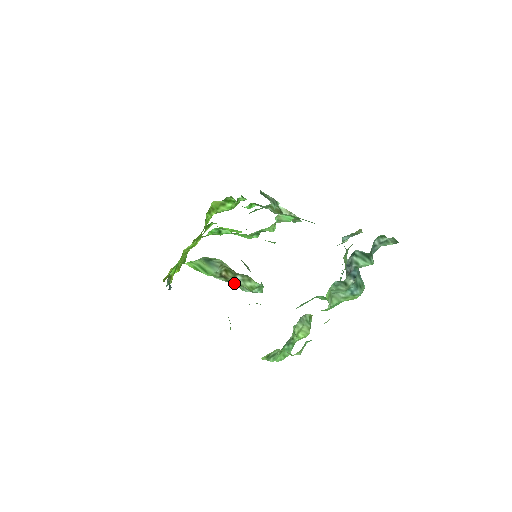
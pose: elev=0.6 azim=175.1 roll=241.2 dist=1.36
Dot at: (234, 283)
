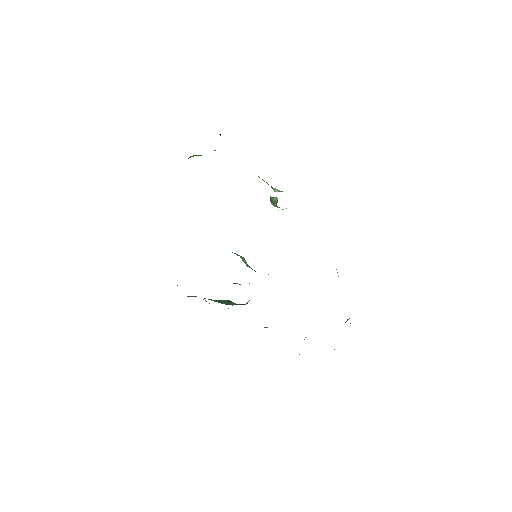
Dot at: occluded
